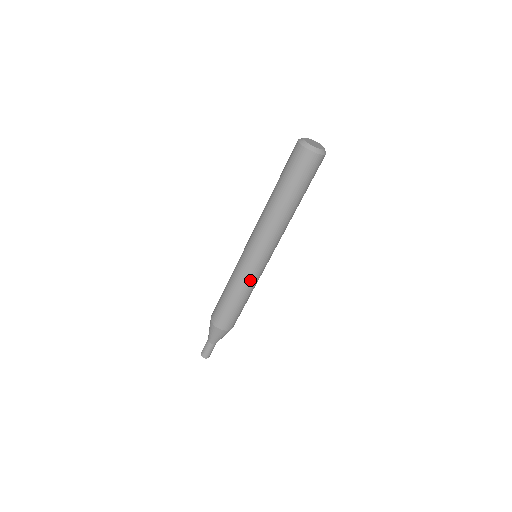
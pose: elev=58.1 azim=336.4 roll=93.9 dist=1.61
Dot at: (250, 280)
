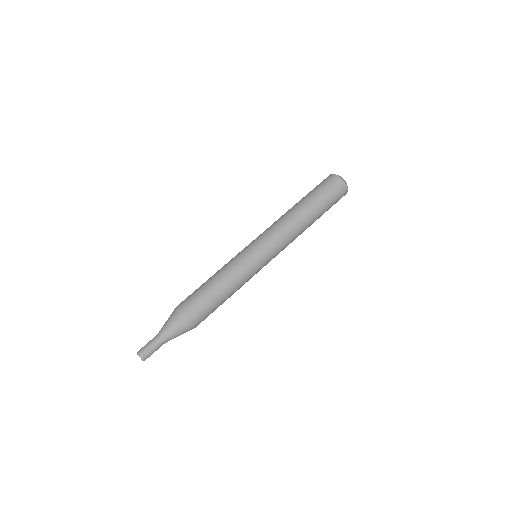
Dot at: (246, 271)
